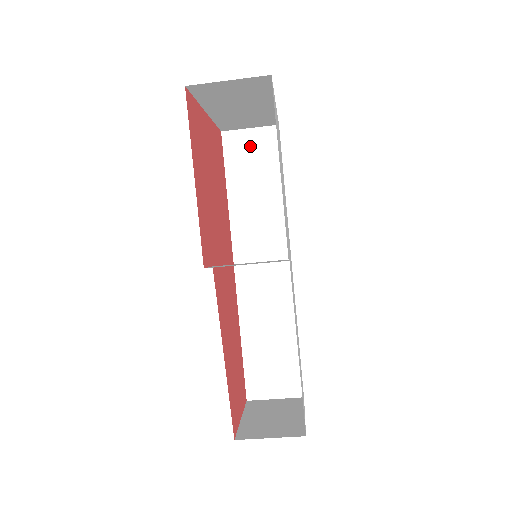
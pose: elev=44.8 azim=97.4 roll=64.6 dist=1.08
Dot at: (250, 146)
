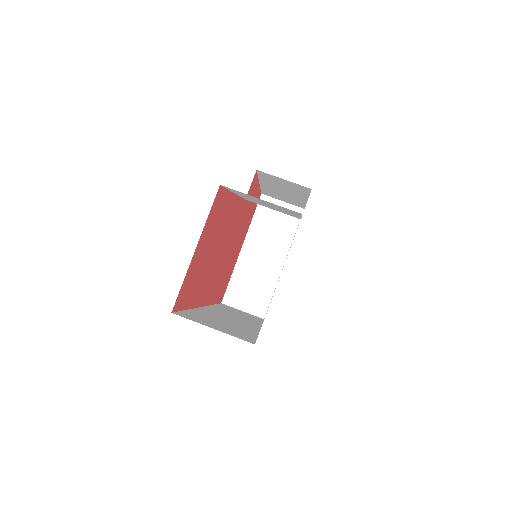
Dot at: (241, 311)
